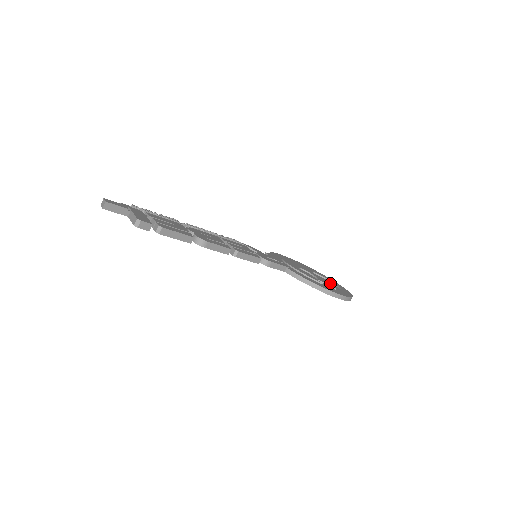
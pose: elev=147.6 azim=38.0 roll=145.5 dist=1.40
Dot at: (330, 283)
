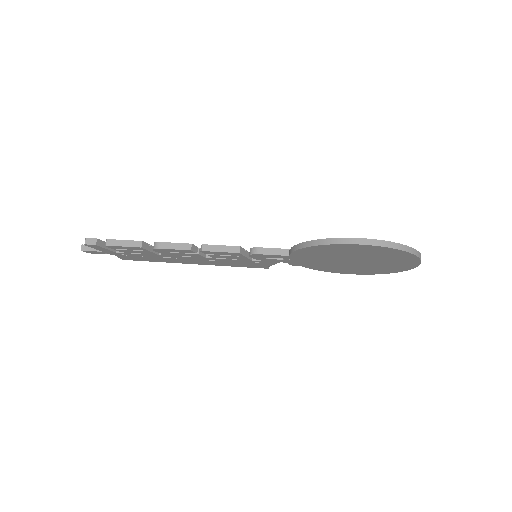
Dot at: occluded
